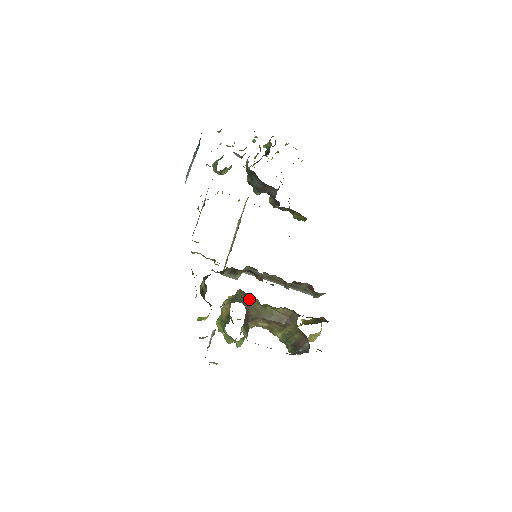
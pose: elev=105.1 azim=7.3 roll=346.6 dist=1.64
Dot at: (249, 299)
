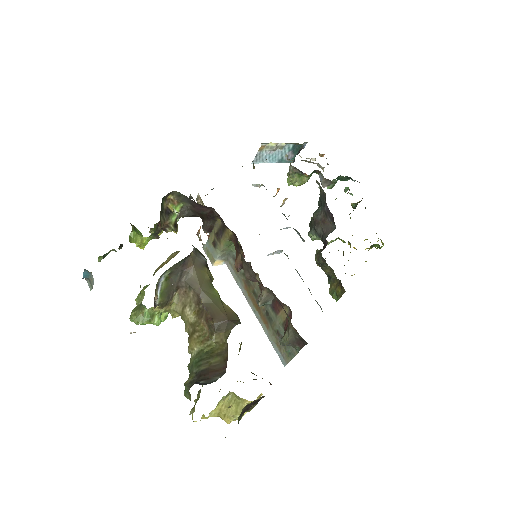
Dot at: (205, 260)
